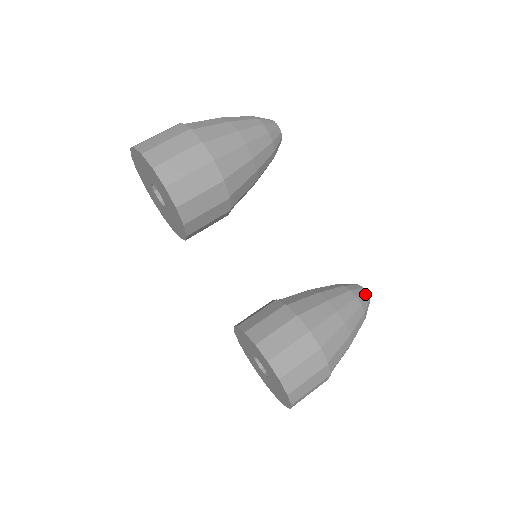
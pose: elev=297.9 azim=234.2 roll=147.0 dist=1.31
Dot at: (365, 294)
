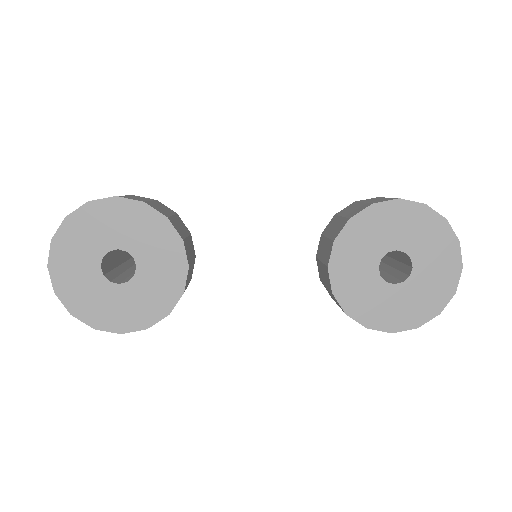
Dot at: occluded
